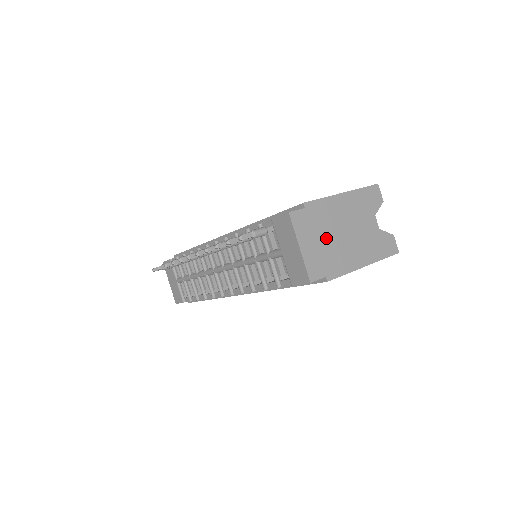
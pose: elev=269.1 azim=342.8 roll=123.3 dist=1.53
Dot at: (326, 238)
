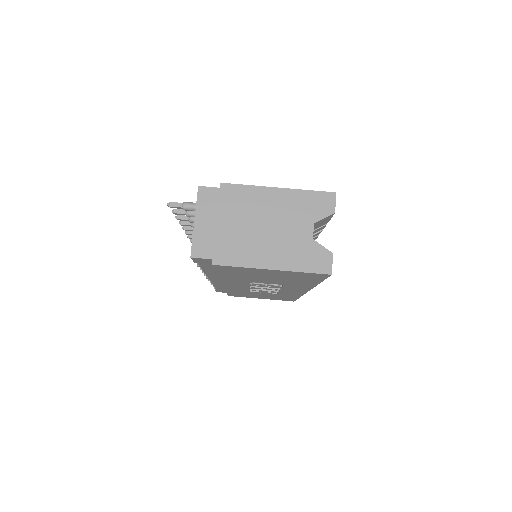
Dot at: (232, 224)
